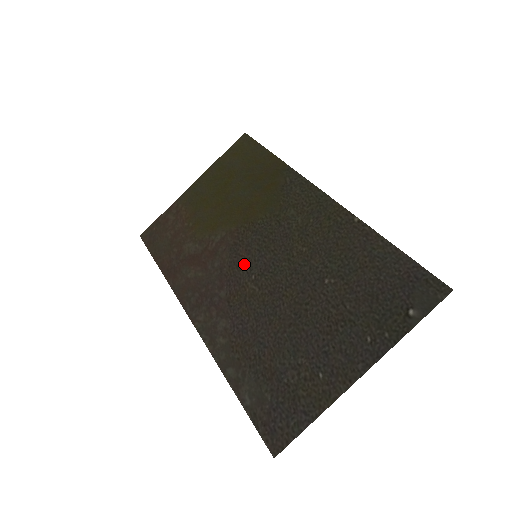
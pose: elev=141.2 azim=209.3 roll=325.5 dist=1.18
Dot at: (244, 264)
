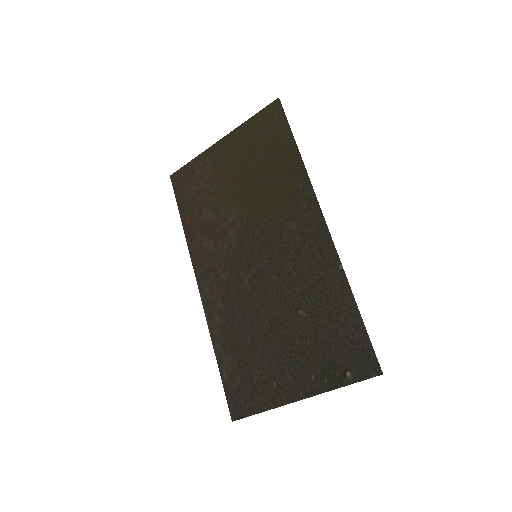
Dot at: (245, 259)
